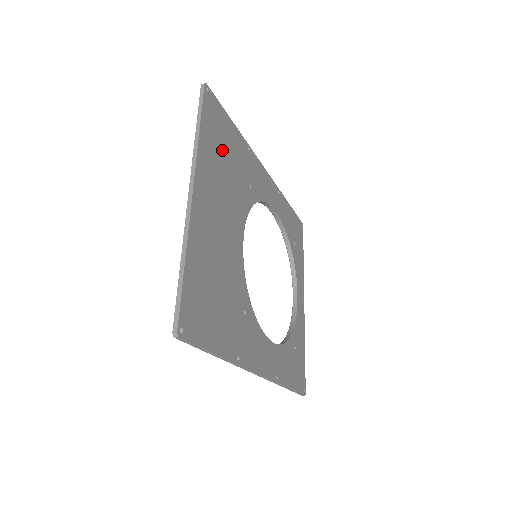
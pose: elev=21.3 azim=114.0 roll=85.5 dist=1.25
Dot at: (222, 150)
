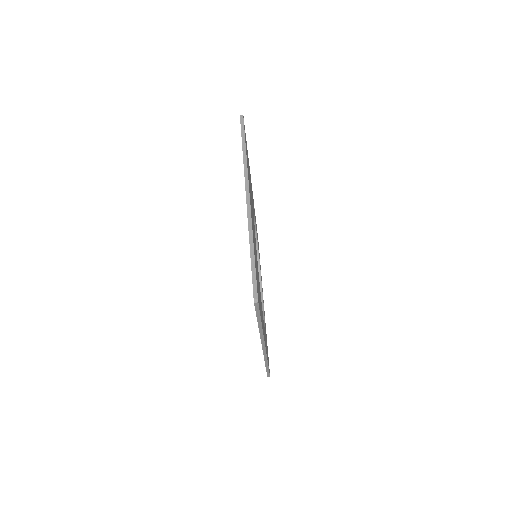
Dot at: (248, 168)
